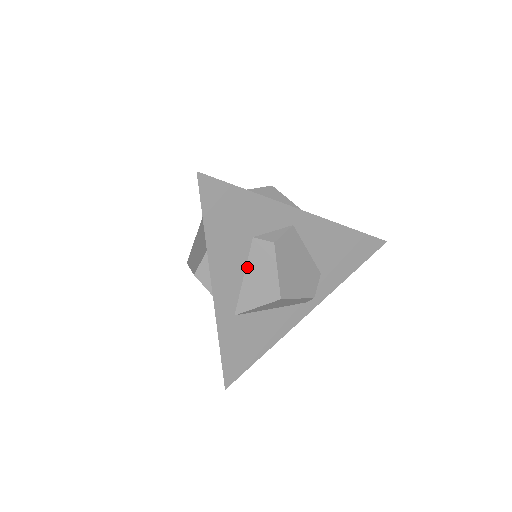
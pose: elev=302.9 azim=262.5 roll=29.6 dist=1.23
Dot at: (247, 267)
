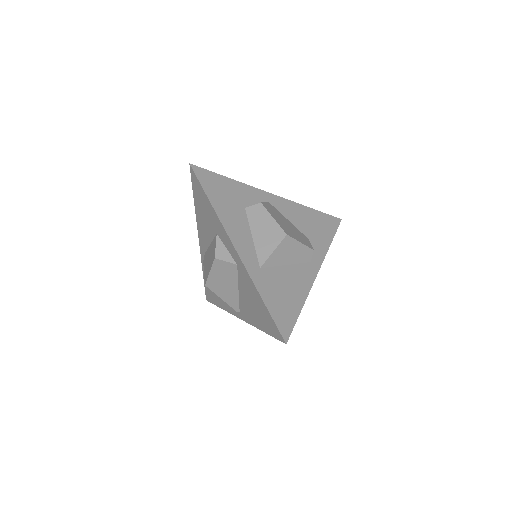
Dot at: (251, 228)
